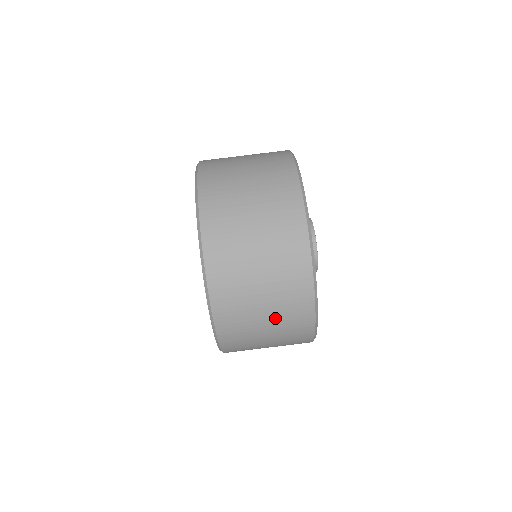
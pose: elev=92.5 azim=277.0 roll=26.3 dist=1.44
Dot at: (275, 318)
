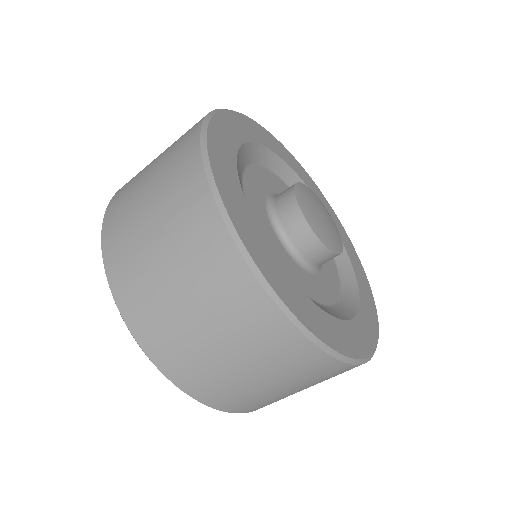
Dot at: (320, 382)
